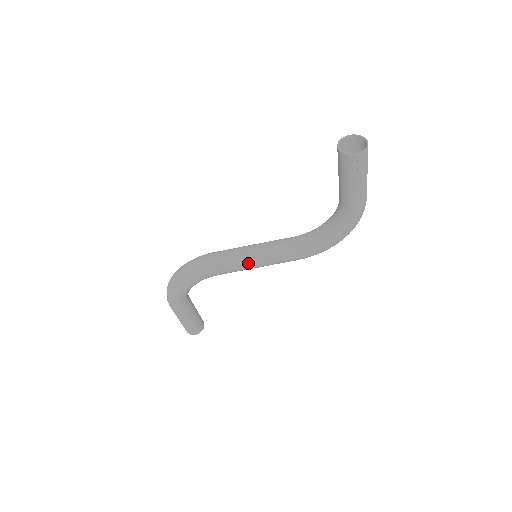
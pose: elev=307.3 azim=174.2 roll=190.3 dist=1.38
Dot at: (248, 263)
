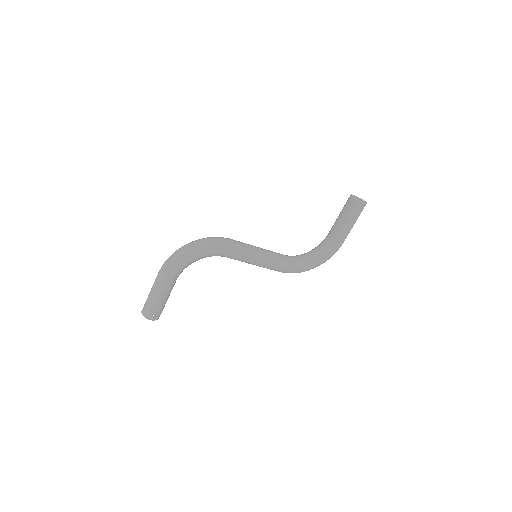
Dot at: (255, 255)
